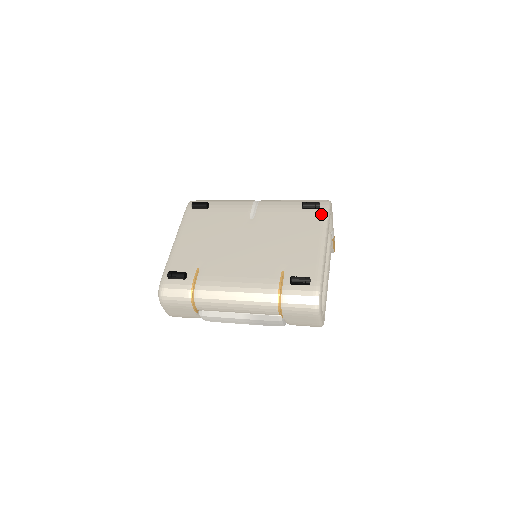
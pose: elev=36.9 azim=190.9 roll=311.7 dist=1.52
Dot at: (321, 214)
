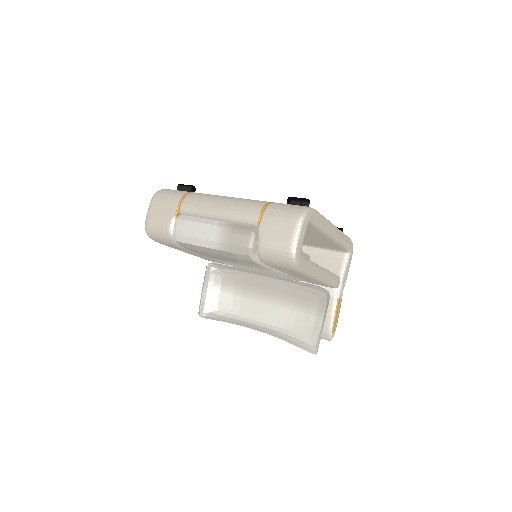
Dot at: occluded
